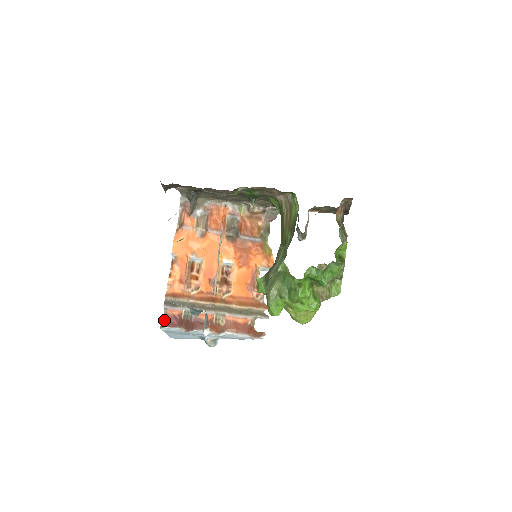
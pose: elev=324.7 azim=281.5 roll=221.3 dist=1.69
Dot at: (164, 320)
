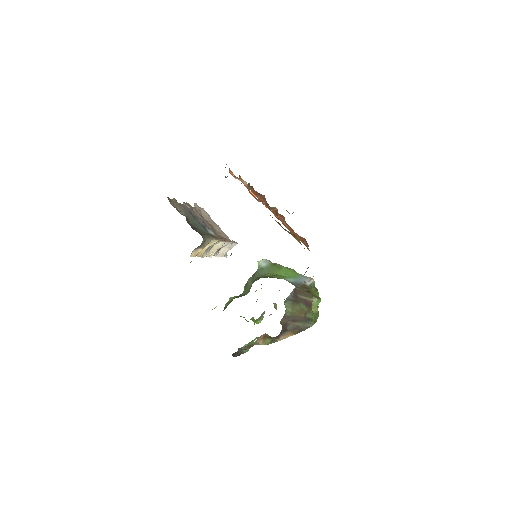
Dot at: occluded
